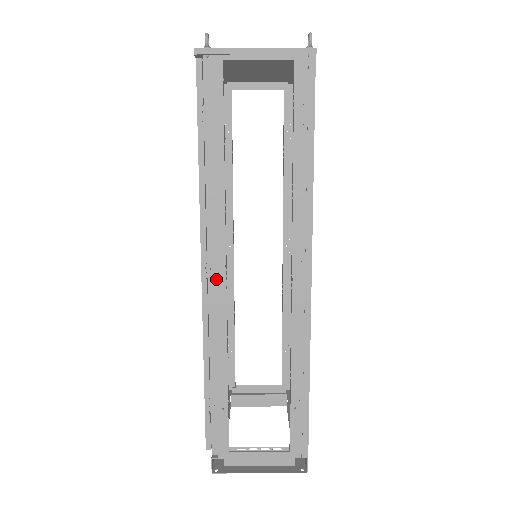
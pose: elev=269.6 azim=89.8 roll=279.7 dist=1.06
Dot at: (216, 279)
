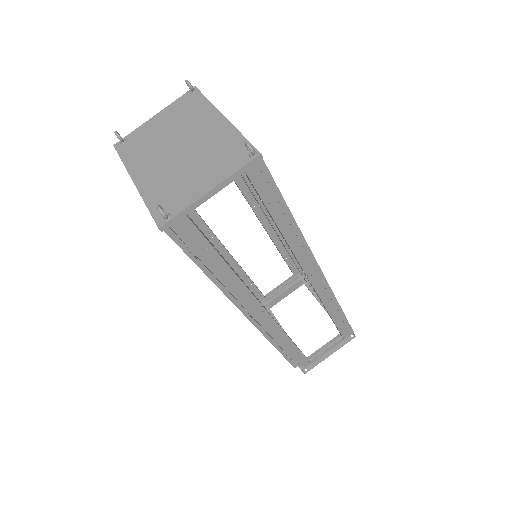
Dot at: (261, 317)
